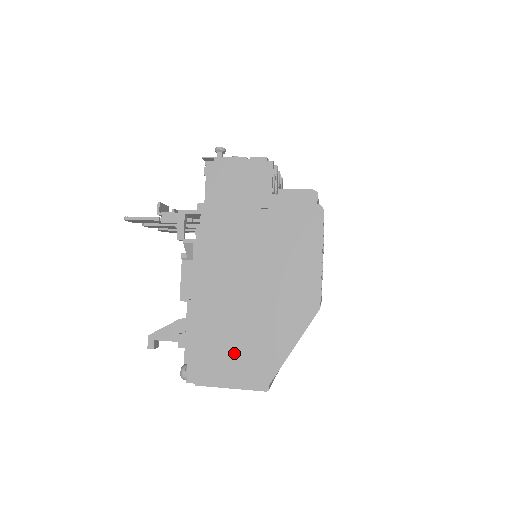
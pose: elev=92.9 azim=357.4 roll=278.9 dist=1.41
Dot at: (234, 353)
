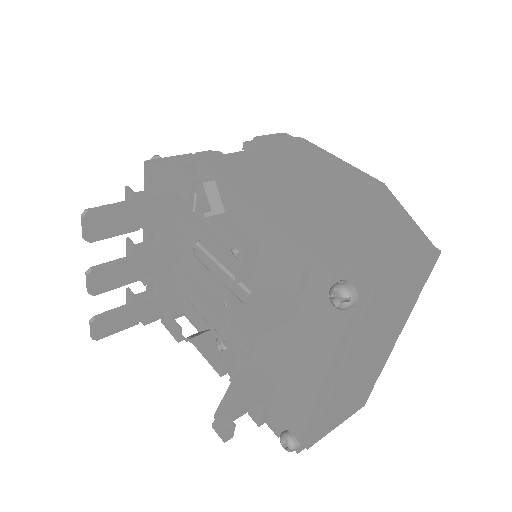
Dot at: (368, 238)
